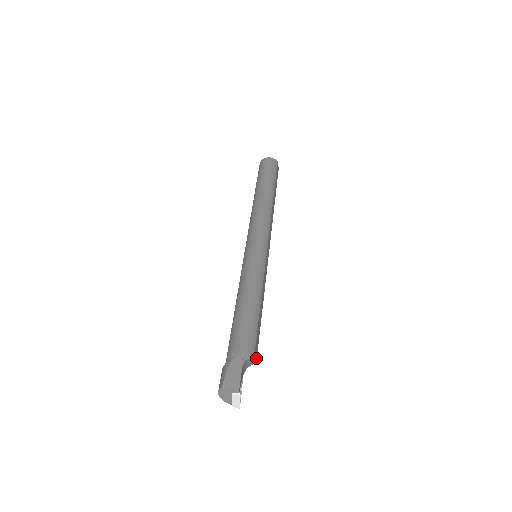
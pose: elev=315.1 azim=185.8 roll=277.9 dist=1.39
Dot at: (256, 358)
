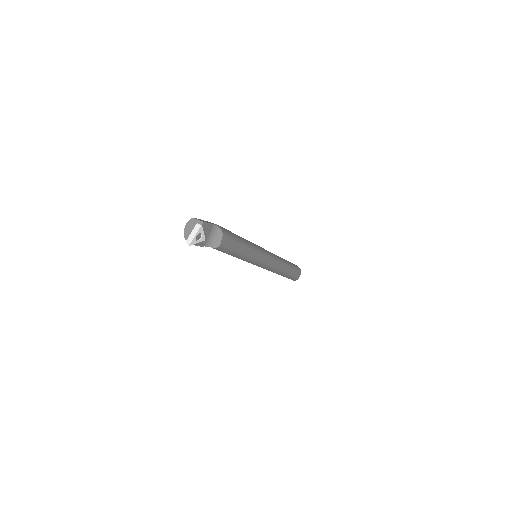
Dot at: (222, 244)
